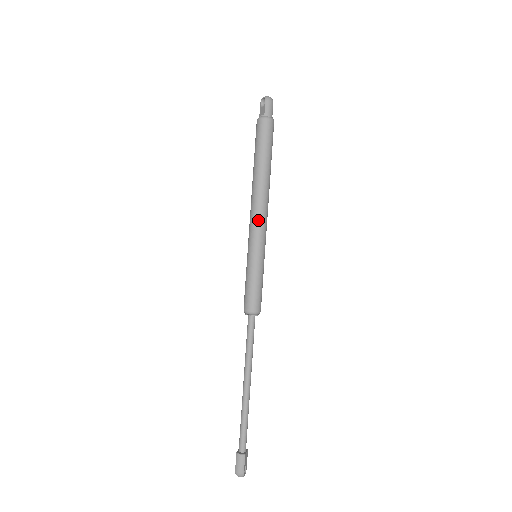
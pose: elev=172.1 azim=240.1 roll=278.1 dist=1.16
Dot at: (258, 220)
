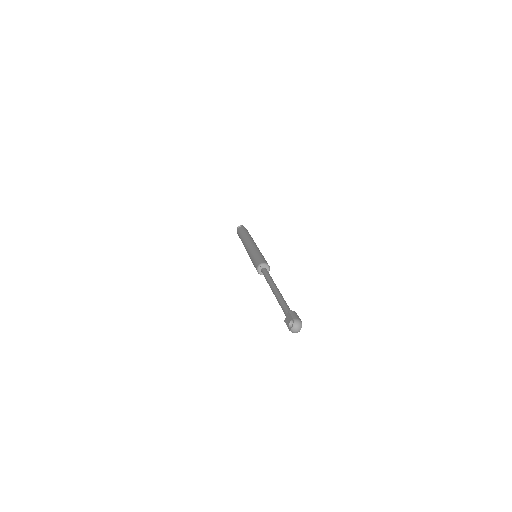
Dot at: (255, 244)
